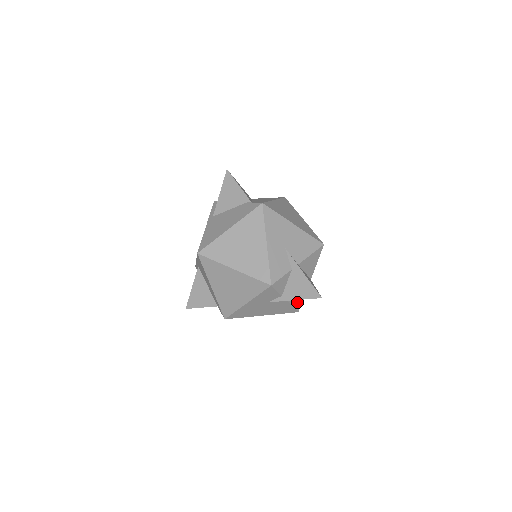
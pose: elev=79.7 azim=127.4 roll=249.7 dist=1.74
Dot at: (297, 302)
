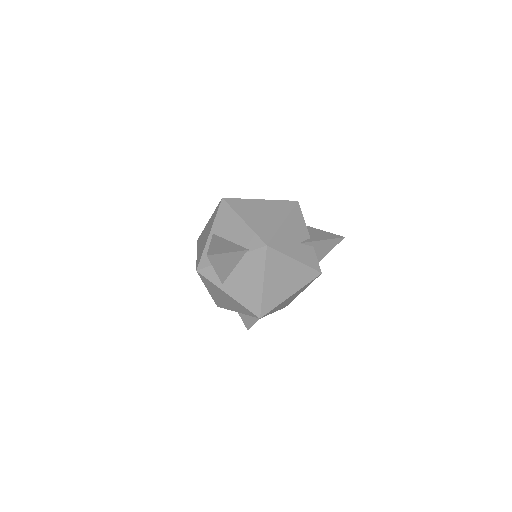
Dot at: occluded
